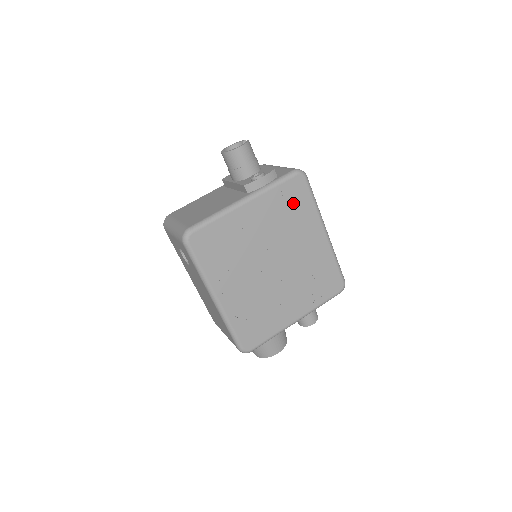
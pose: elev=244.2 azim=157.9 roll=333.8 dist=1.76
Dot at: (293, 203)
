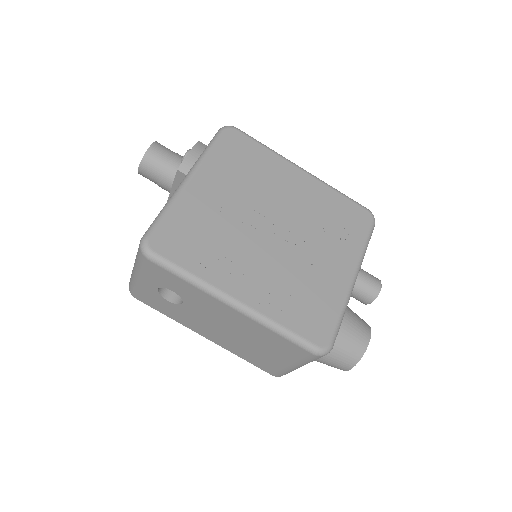
Dot at: (243, 157)
